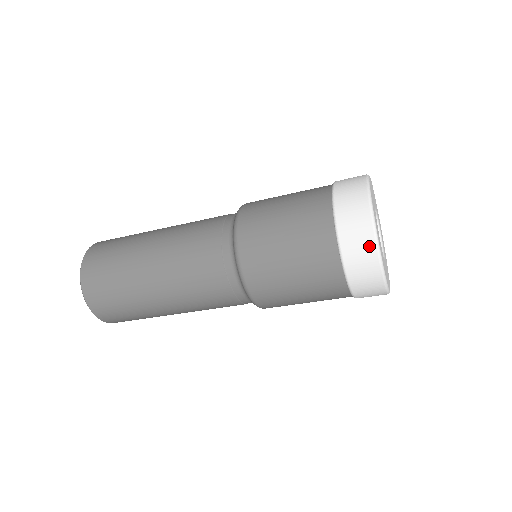
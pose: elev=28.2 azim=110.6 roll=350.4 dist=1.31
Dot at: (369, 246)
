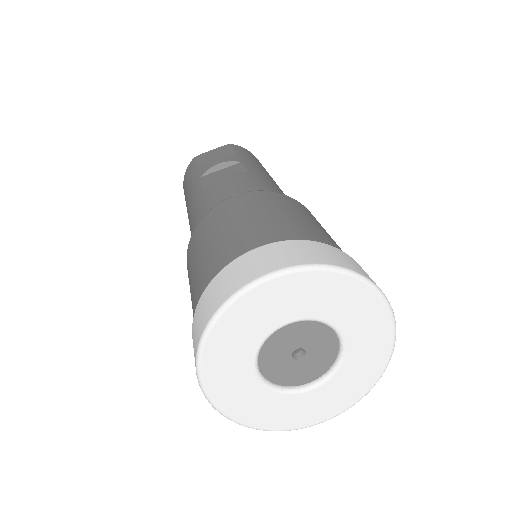
Dot at: occluded
